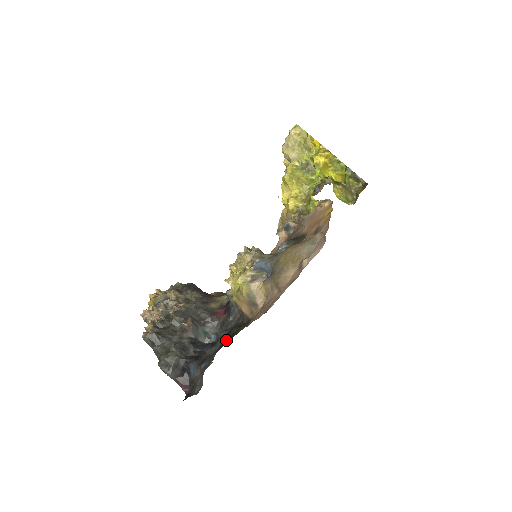
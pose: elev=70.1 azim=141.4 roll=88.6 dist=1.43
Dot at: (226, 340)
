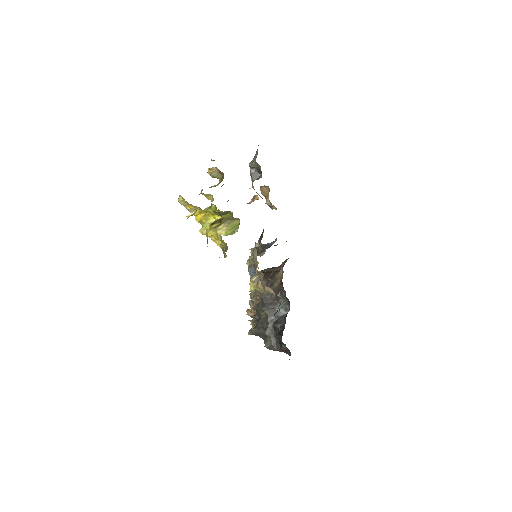
Dot at: occluded
